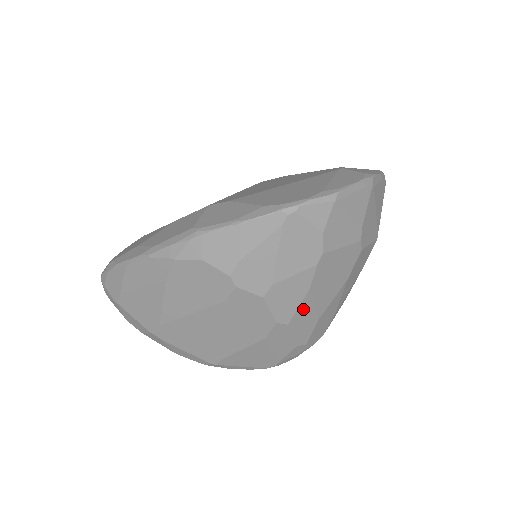
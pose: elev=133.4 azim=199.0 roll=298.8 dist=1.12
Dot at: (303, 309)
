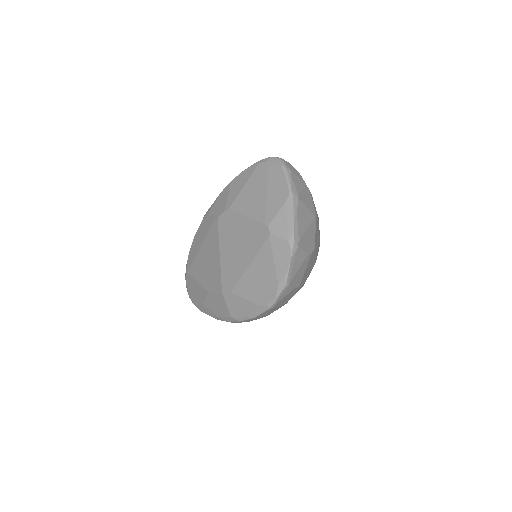
Dot at: occluded
